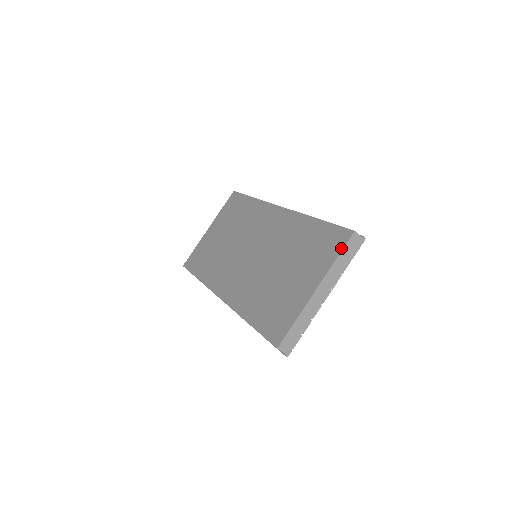
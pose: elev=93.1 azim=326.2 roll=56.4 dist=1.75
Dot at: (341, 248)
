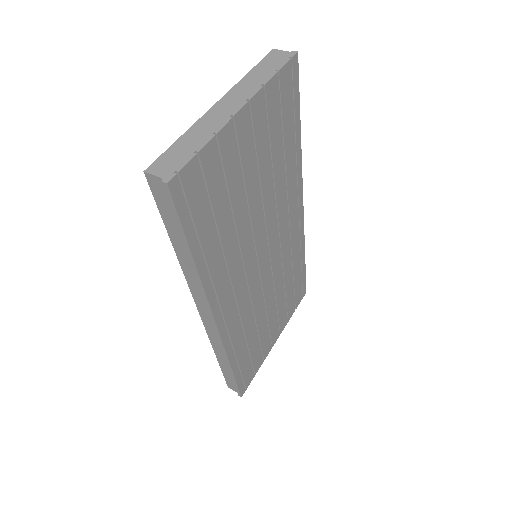
Dot at: (257, 67)
